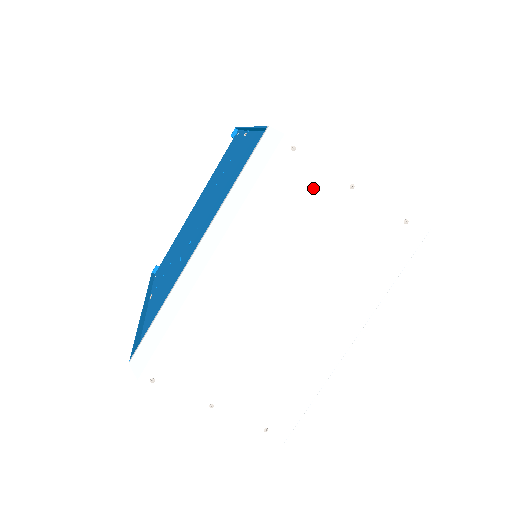
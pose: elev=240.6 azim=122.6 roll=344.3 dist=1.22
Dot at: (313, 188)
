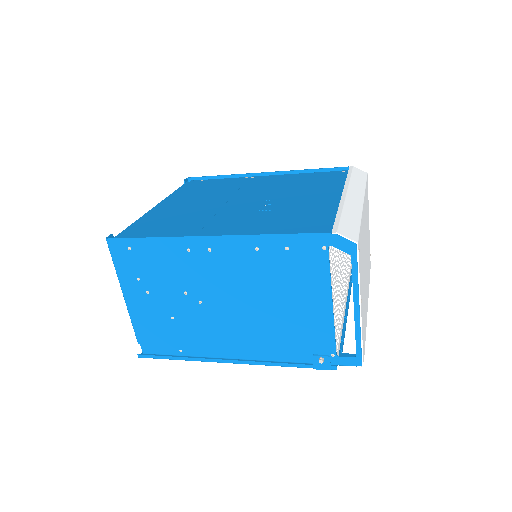
Dot at: occluded
